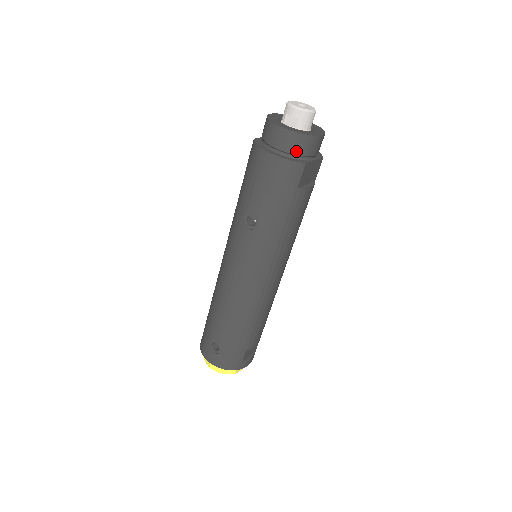
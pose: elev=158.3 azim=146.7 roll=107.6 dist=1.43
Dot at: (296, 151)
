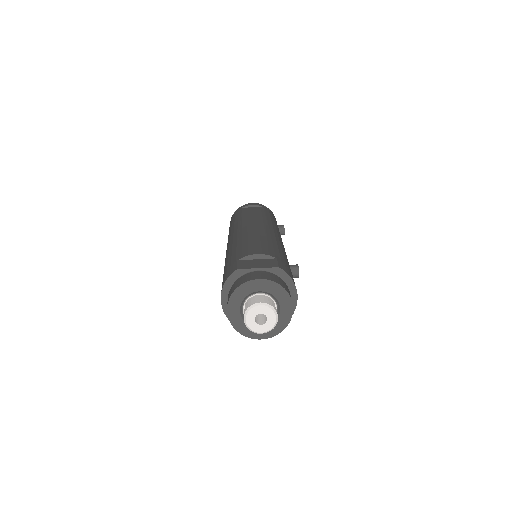
Dot at: occluded
